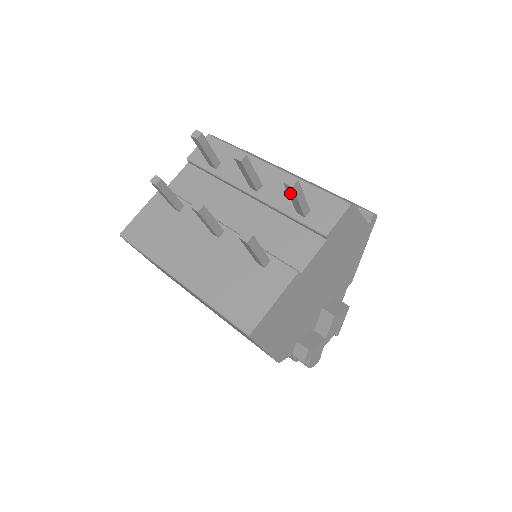
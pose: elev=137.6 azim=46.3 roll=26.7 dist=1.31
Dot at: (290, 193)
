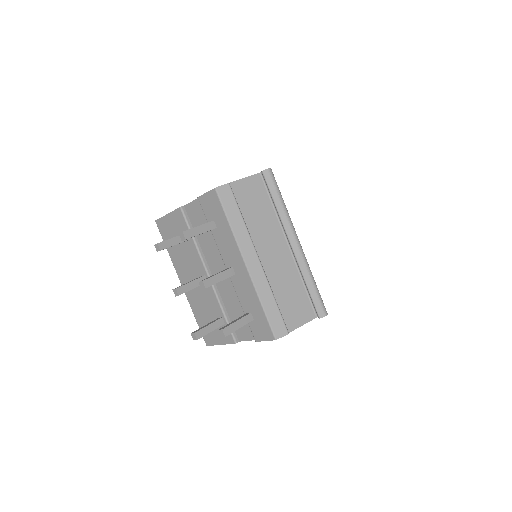
Dot at: occluded
